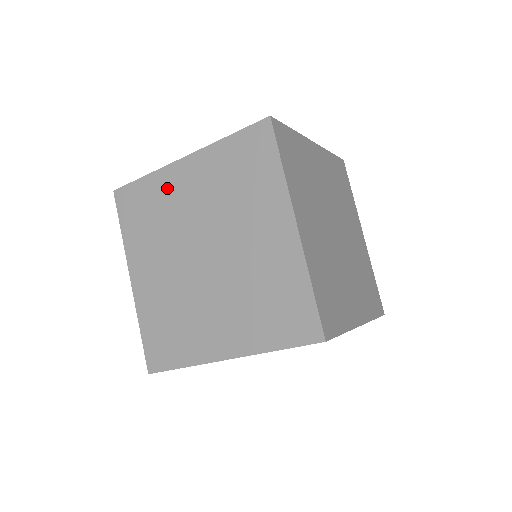
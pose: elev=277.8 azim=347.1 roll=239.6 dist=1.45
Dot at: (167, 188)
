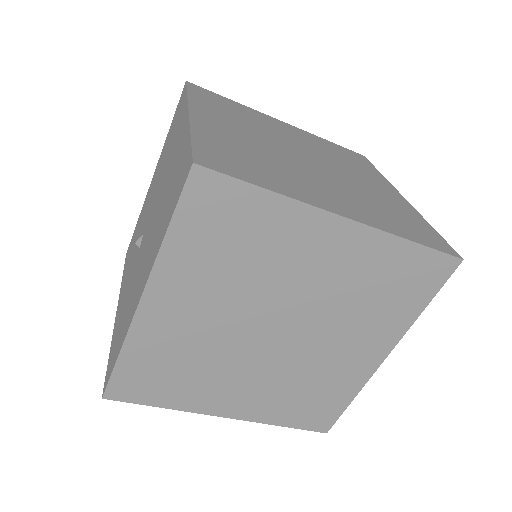
Dot at: occluded
